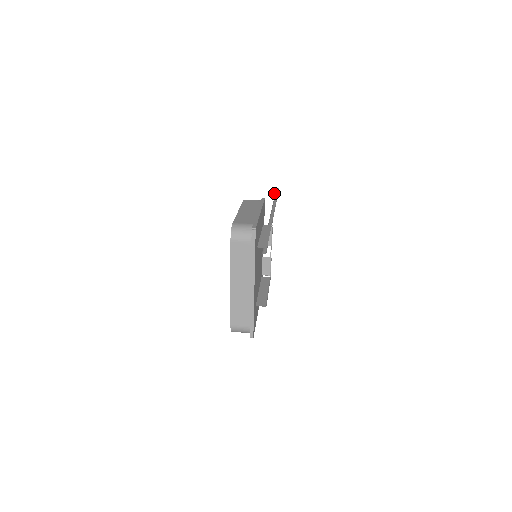
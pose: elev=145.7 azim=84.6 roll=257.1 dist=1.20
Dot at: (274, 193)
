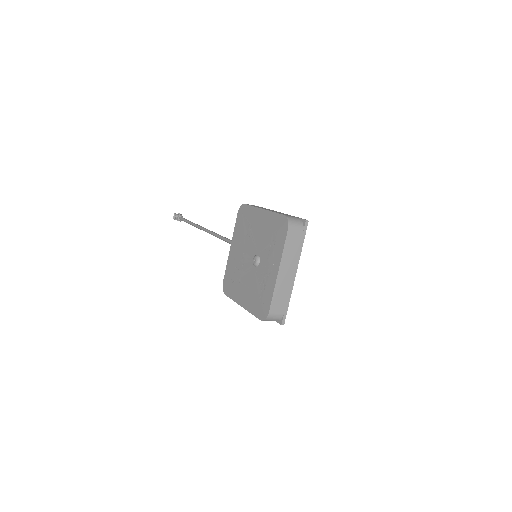
Dot at: (177, 217)
